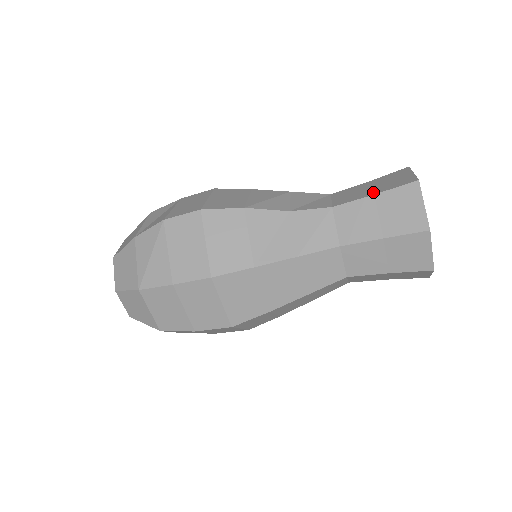
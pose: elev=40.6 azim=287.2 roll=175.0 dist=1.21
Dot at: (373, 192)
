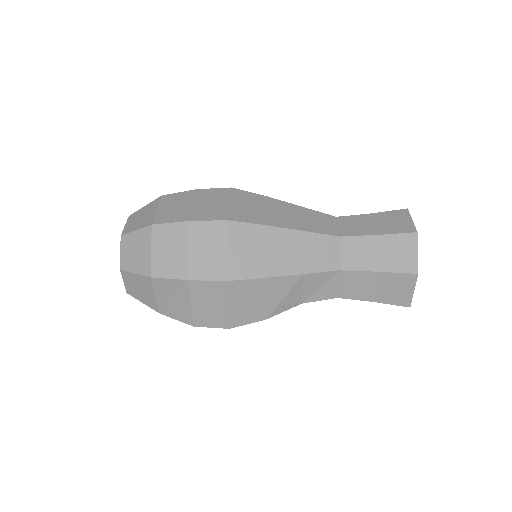
Dot at: (374, 298)
